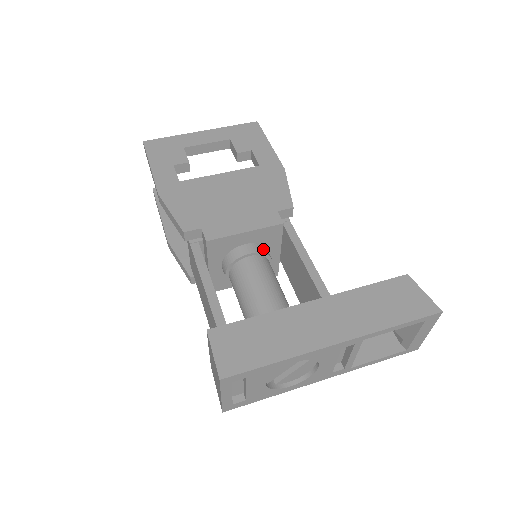
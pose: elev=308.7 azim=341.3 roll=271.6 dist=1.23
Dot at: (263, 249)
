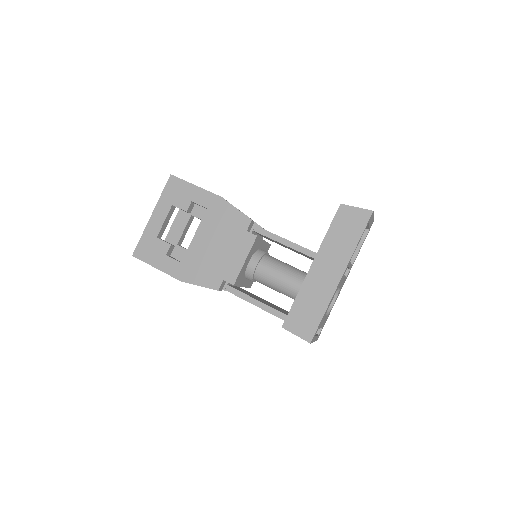
Dot at: (259, 254)
